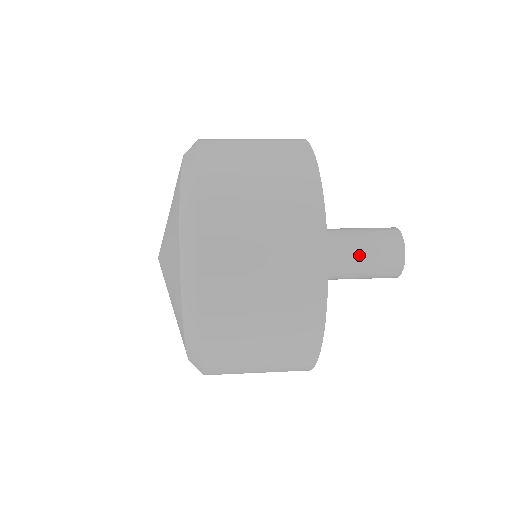
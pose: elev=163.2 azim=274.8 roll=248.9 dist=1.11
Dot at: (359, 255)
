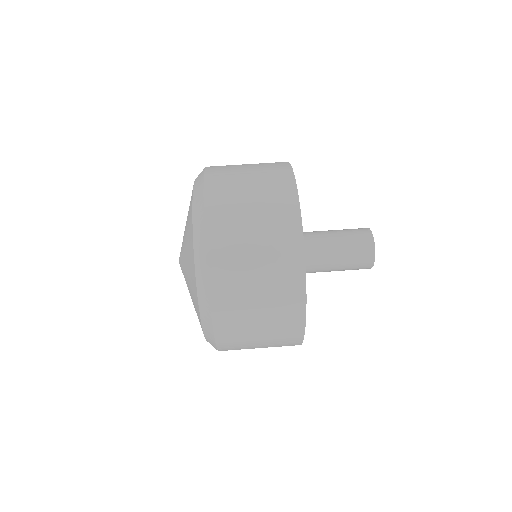
Dot at: (337, 262)
